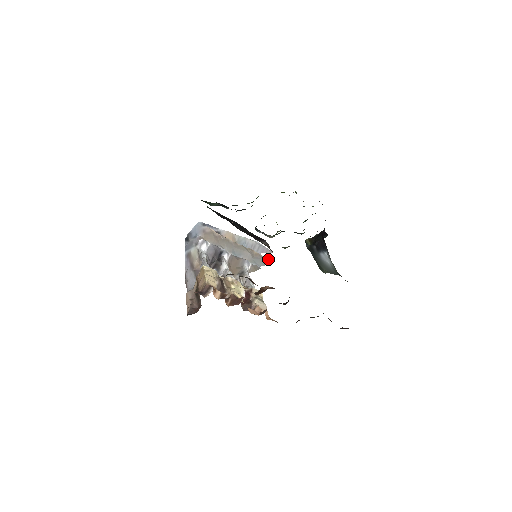
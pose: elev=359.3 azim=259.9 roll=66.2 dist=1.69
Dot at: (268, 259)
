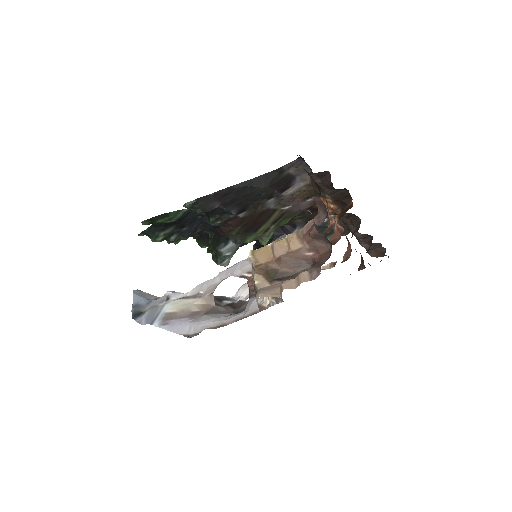
Dot at: occluded
